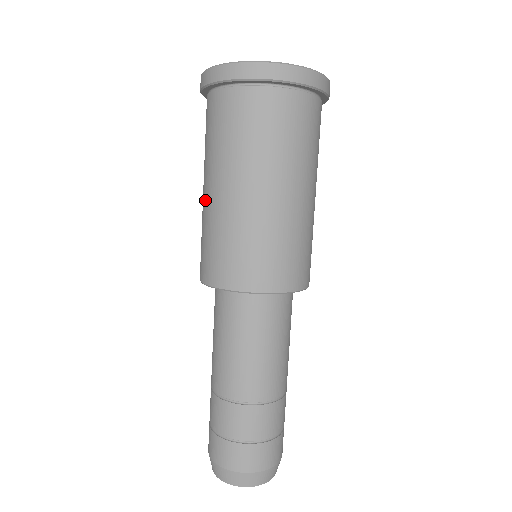
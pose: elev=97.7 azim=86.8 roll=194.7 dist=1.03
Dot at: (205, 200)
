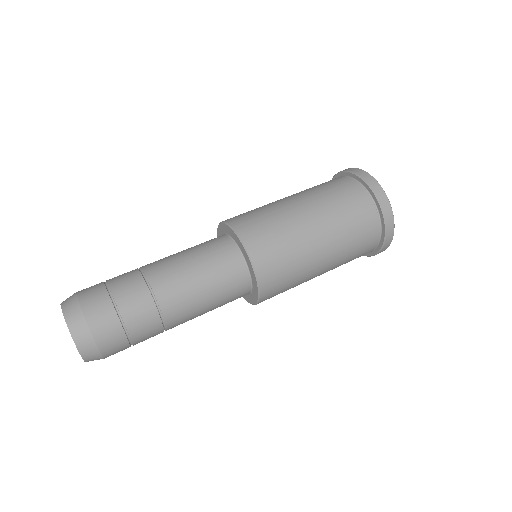
Dot at: occluded
